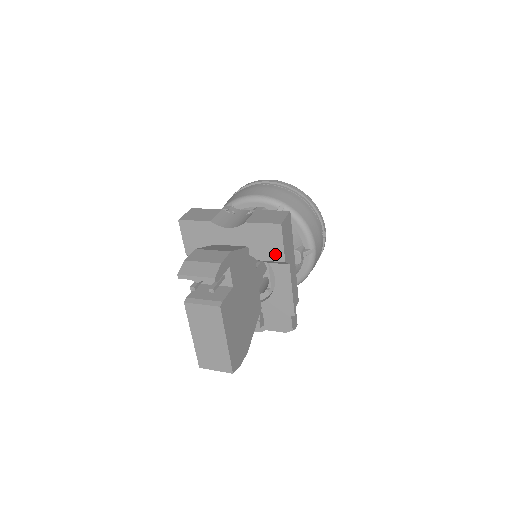
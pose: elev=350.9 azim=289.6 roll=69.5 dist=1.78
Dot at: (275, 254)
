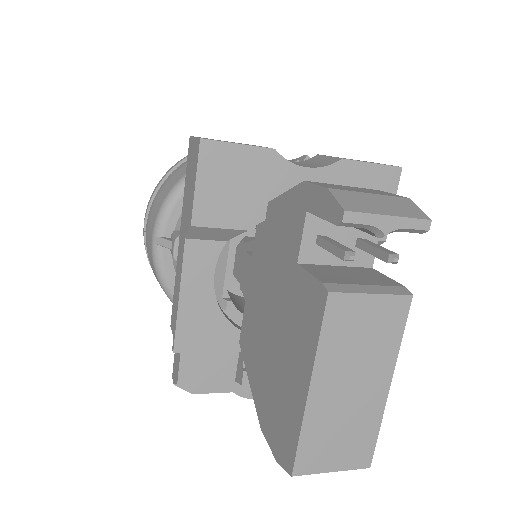
Dot at: occluded
